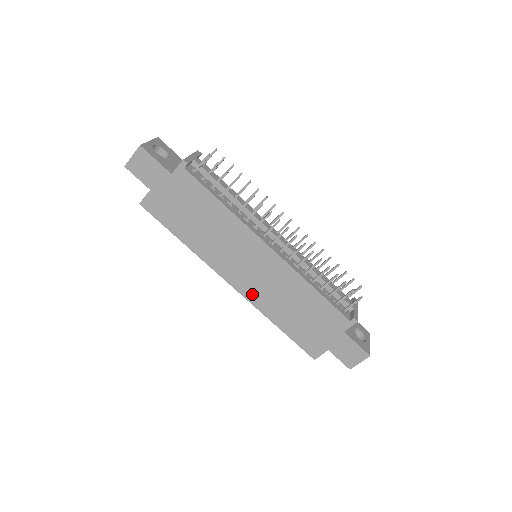
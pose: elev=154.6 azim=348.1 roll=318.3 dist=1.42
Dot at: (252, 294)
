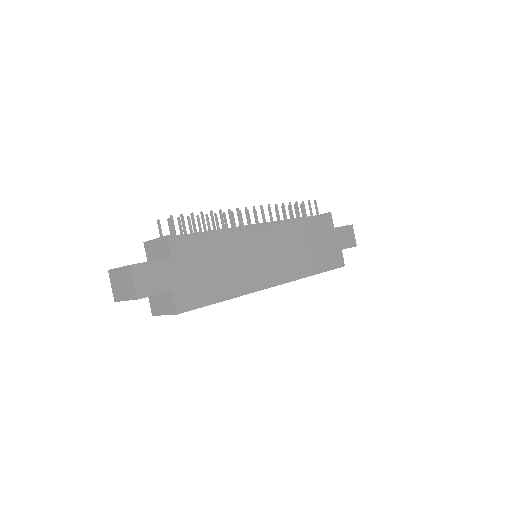
Dot at: (289, 273)
